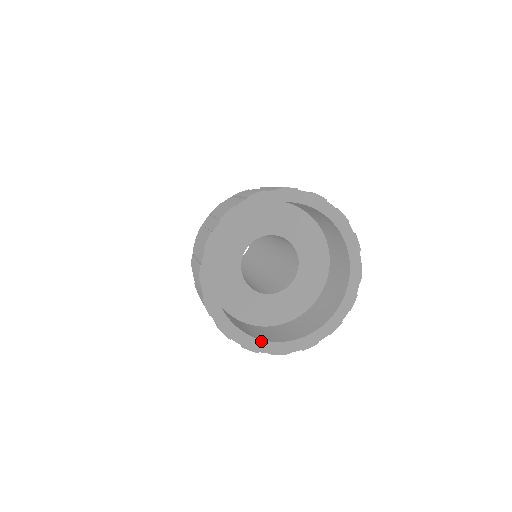
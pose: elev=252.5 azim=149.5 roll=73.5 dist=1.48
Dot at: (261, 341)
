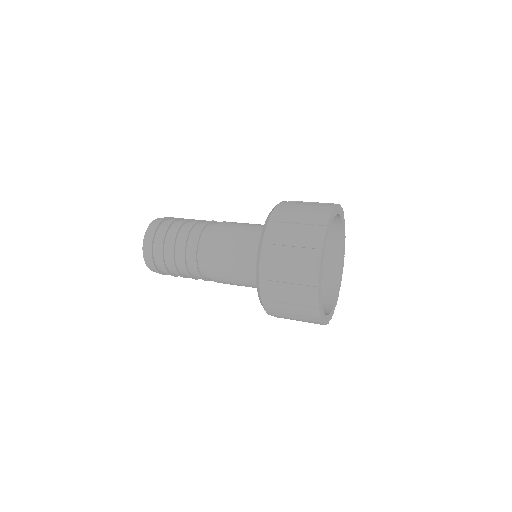
Dot at: (322, 308)
